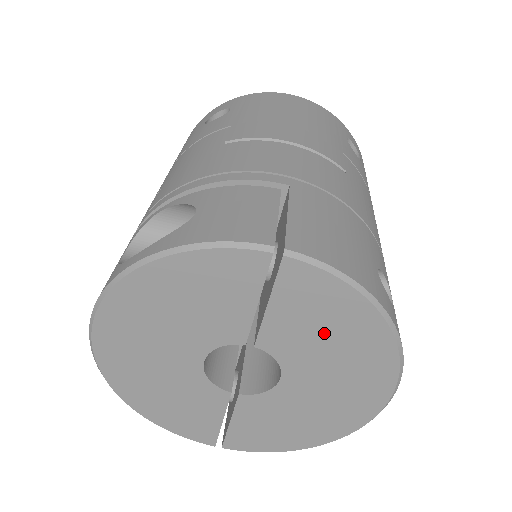
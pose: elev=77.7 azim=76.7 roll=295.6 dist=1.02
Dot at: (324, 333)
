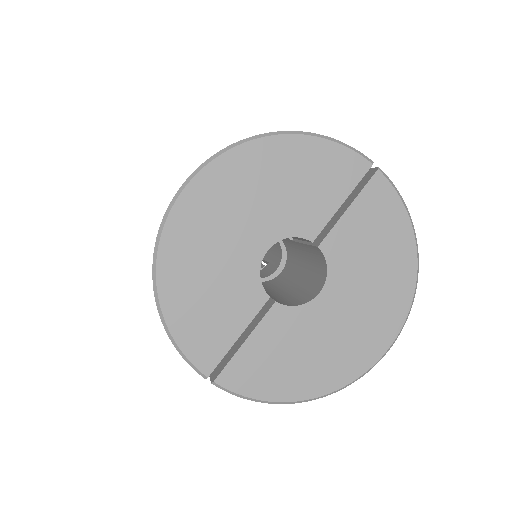
Dot at: (374, 251)
